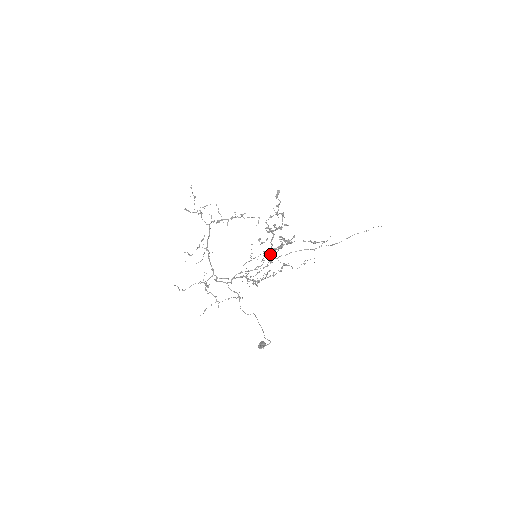
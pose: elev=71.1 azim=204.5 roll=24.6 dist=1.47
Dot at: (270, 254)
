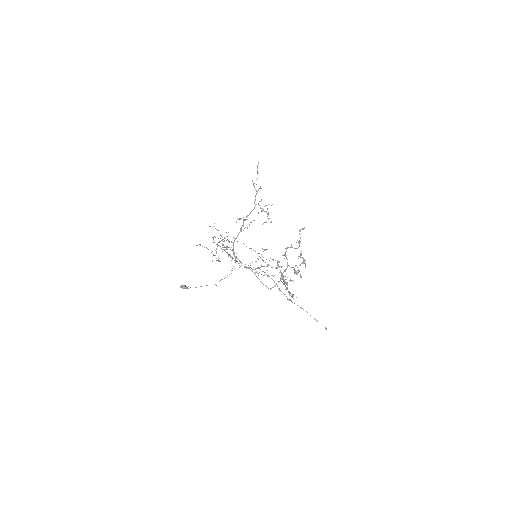
Dot at: occluded
